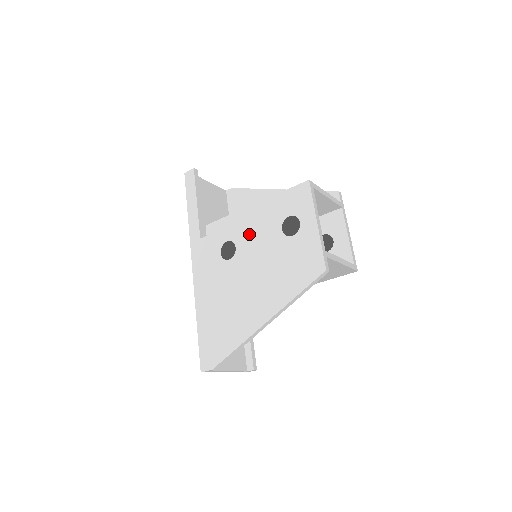
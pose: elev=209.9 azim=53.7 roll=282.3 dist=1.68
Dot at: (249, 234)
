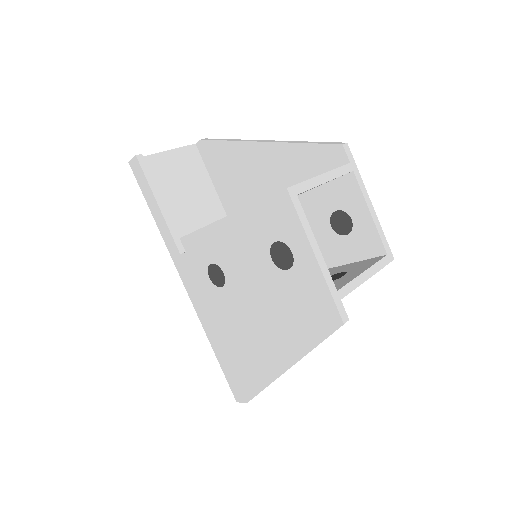
Dot at: (233, 258)
